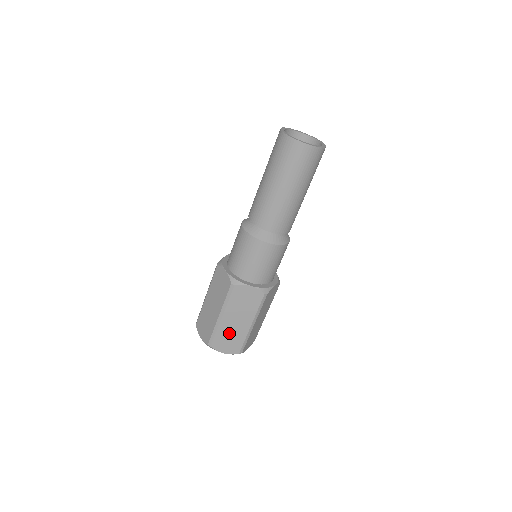
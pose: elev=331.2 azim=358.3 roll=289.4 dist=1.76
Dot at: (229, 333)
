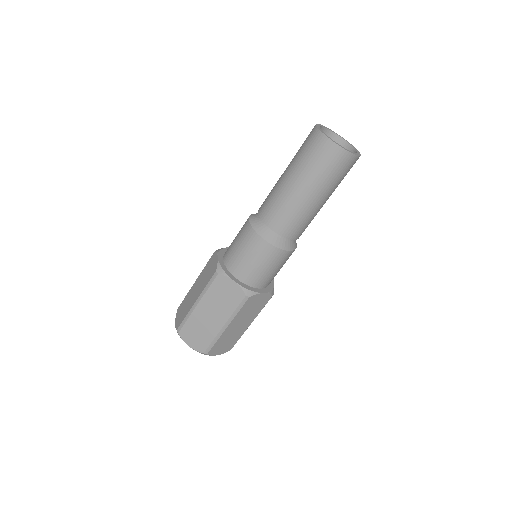
Dot at: (228, 338)
